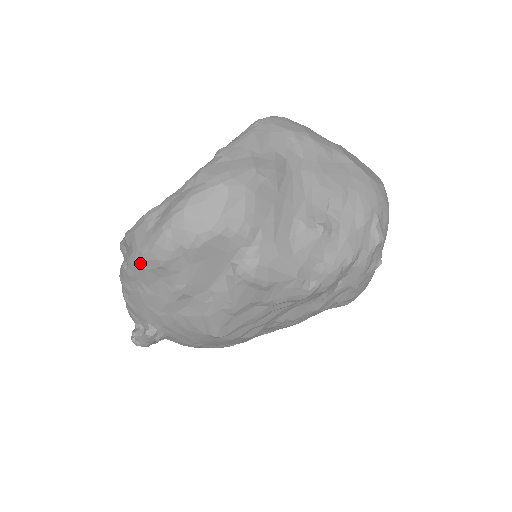
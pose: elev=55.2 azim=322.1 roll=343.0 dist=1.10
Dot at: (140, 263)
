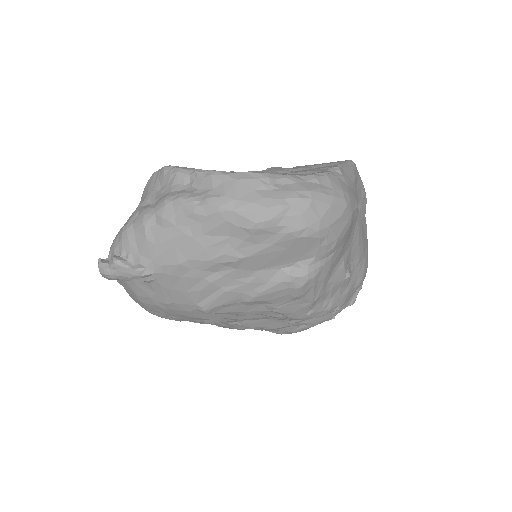
Dot at: (228, 212)
